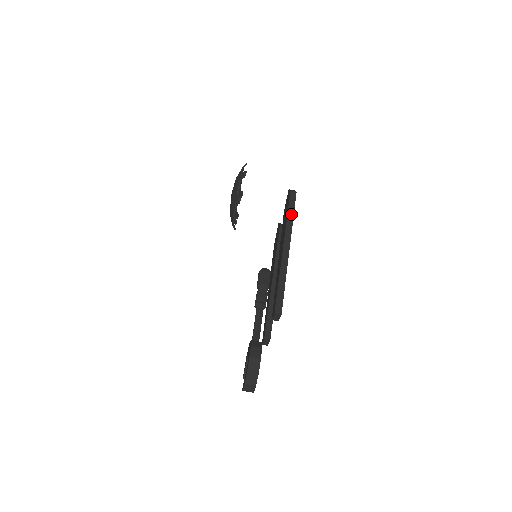
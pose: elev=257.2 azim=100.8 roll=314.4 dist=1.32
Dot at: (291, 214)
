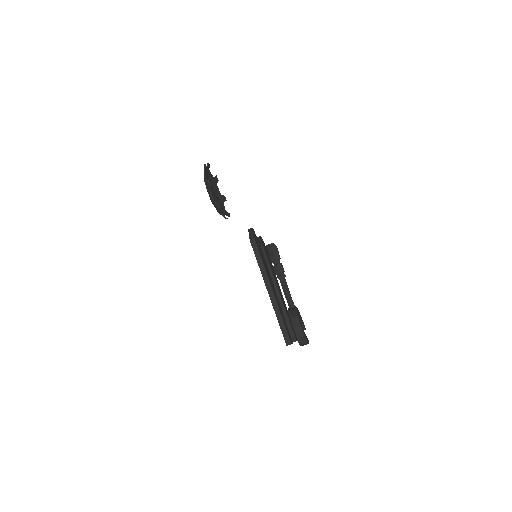
Dot at: (260, 261)
